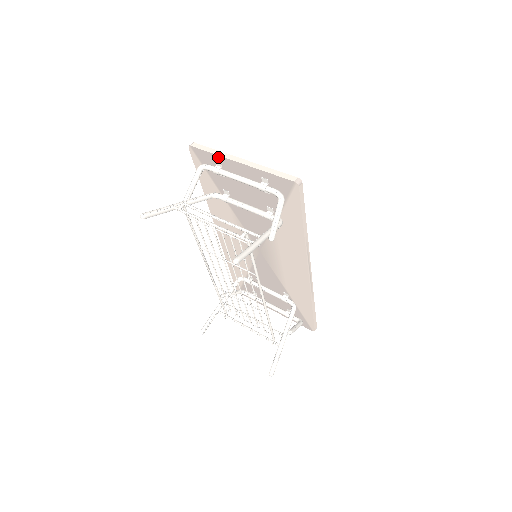
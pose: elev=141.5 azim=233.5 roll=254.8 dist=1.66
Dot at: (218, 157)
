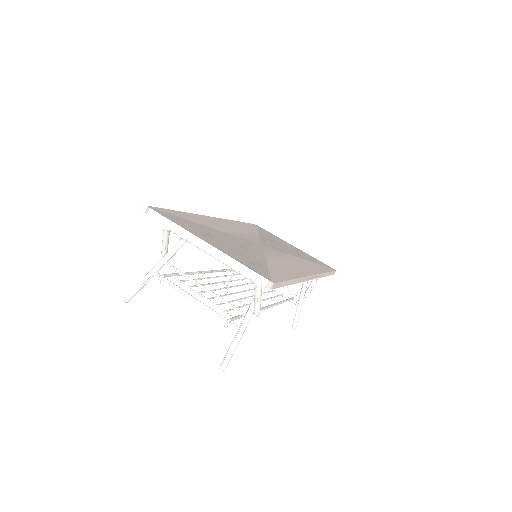
Dot at: (180, 233)
